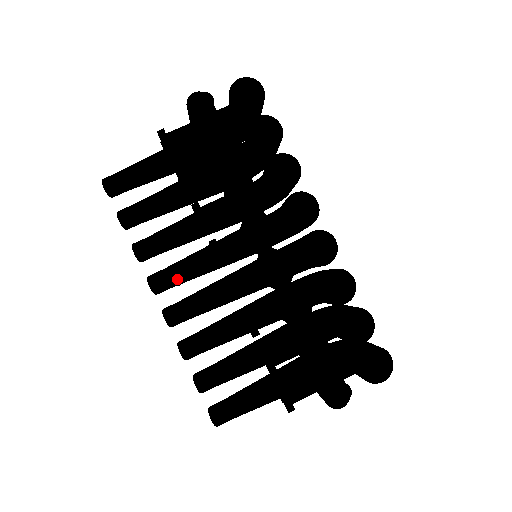
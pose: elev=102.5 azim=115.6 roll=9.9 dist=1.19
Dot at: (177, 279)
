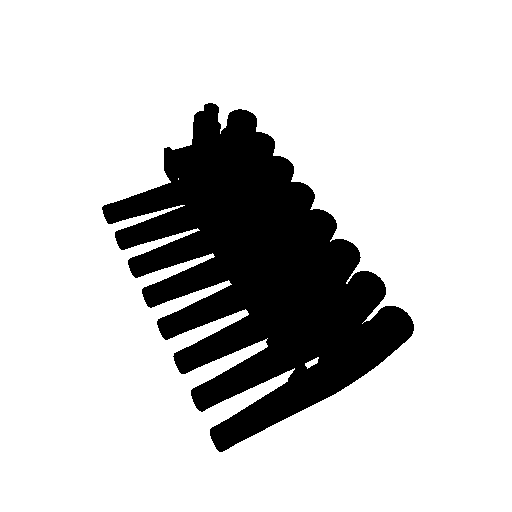
Dot at: (175, 287)
